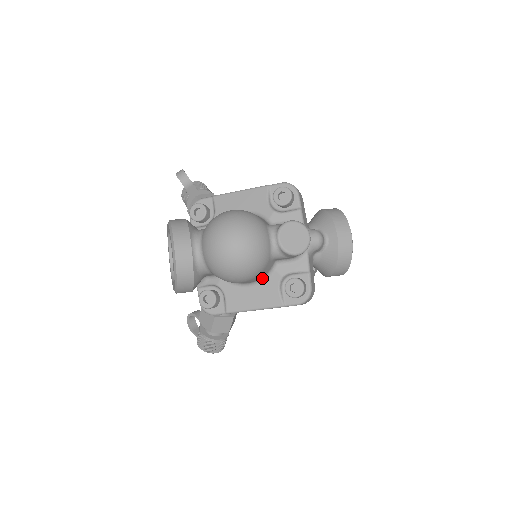
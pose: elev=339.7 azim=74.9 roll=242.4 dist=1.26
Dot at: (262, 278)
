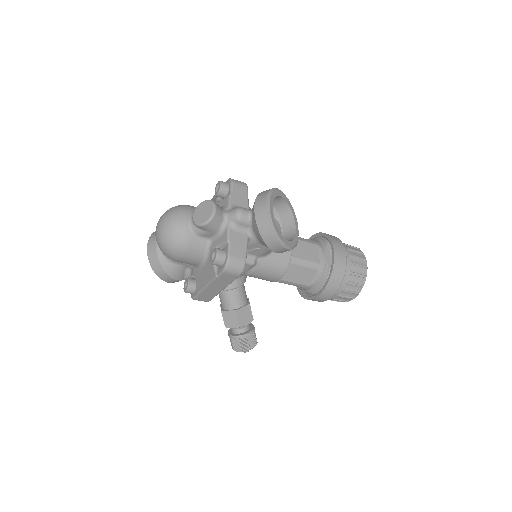
Dot at: (205, 256)
